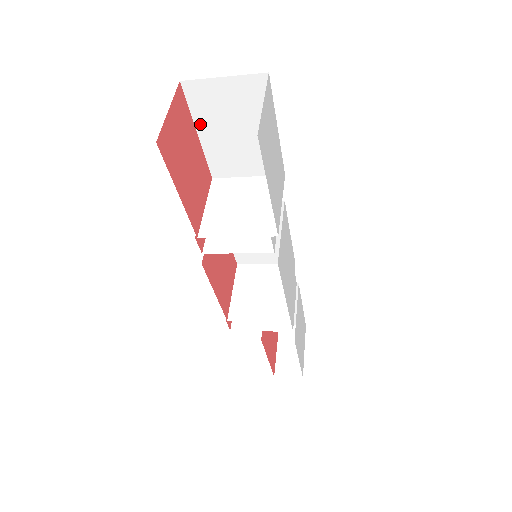
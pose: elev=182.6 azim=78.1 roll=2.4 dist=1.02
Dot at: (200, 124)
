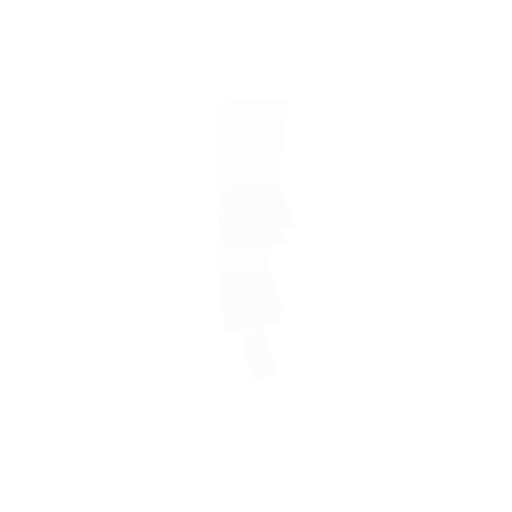
Dot at: (222, 140)
